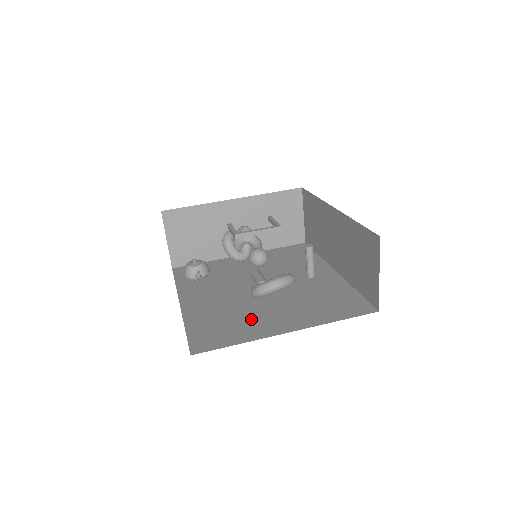
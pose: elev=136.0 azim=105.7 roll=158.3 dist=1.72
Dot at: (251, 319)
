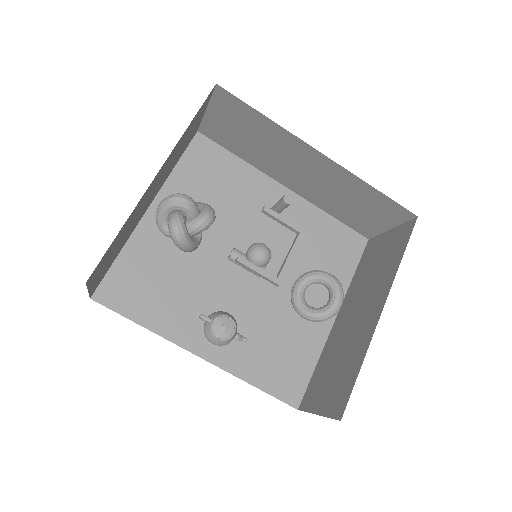
Dot at: (292, 325)
